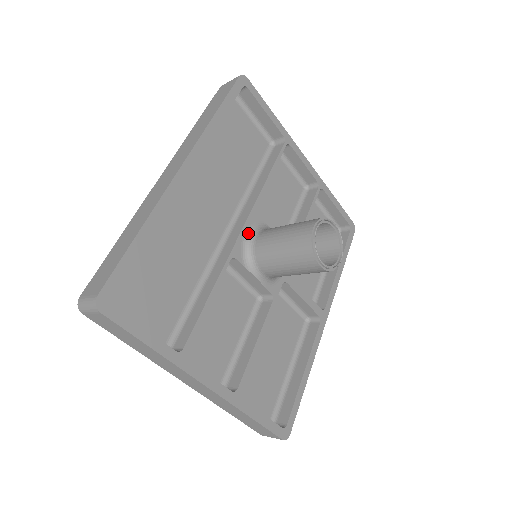
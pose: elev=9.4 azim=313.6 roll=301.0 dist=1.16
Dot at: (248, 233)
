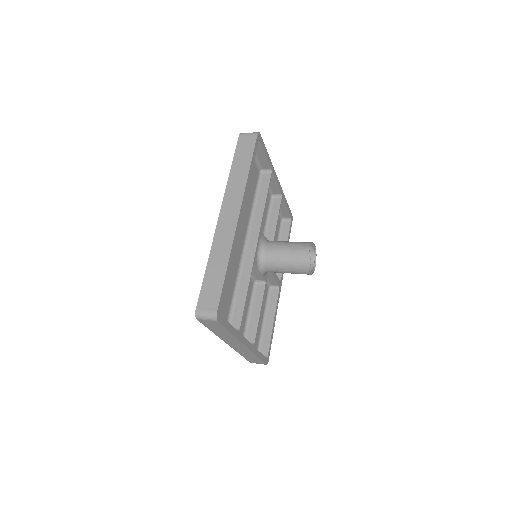
Dot at: (259, 246)
